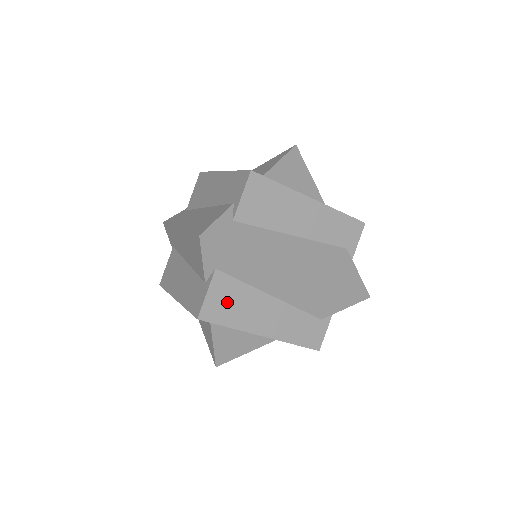
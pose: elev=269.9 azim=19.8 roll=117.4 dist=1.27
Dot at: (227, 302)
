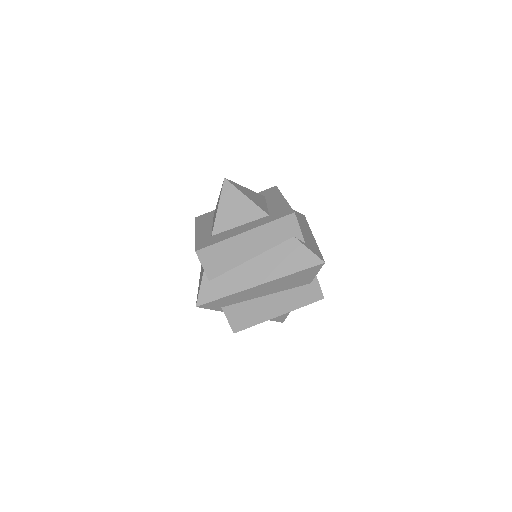
Dot at: (242, 316)
